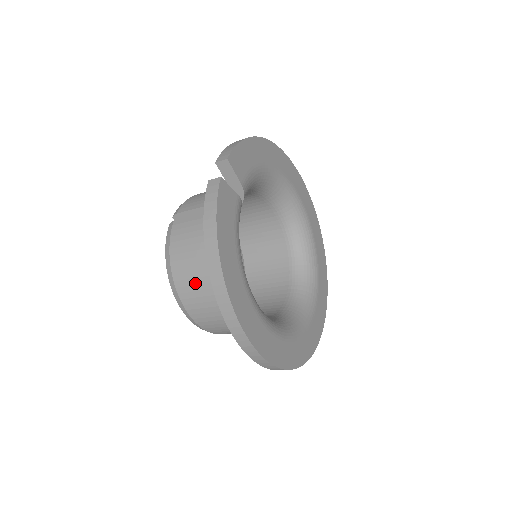
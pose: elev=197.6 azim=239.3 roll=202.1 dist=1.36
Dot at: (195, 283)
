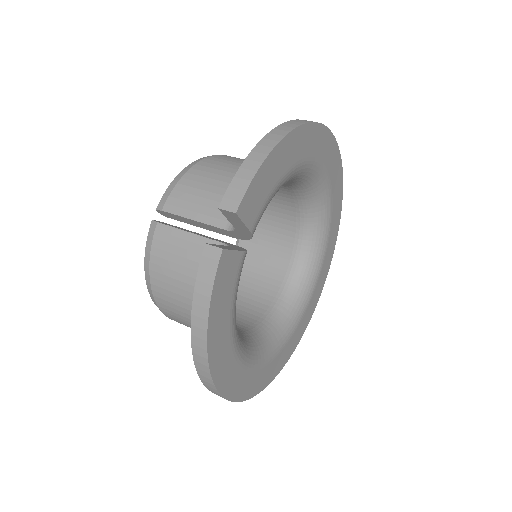
Dot at: (178, 309)
